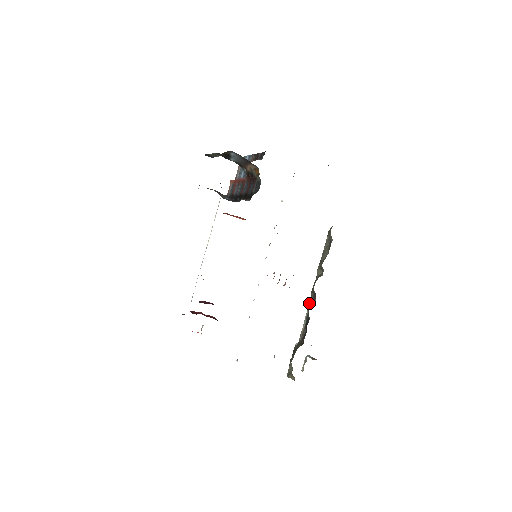
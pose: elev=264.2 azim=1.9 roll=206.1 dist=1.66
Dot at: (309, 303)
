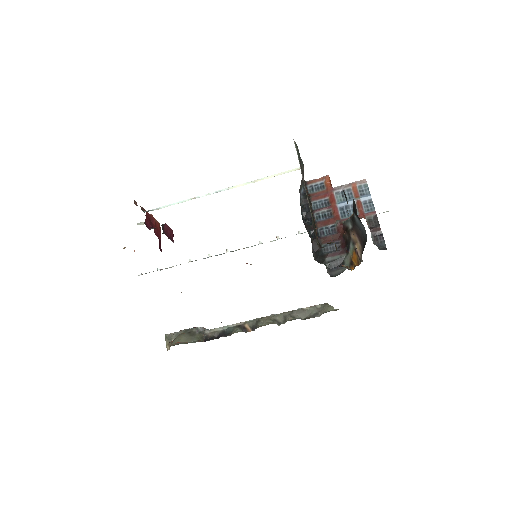
Dot at: (244, 323)
